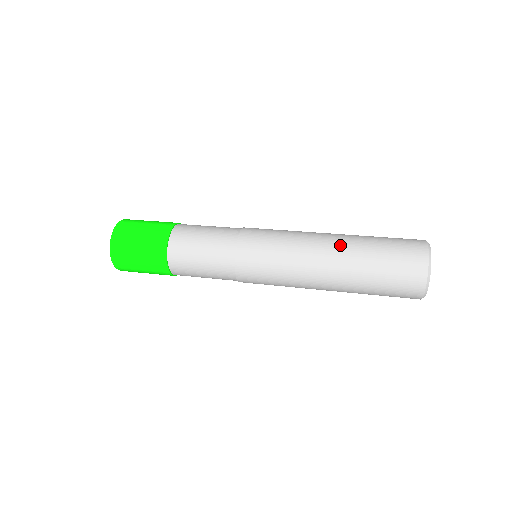
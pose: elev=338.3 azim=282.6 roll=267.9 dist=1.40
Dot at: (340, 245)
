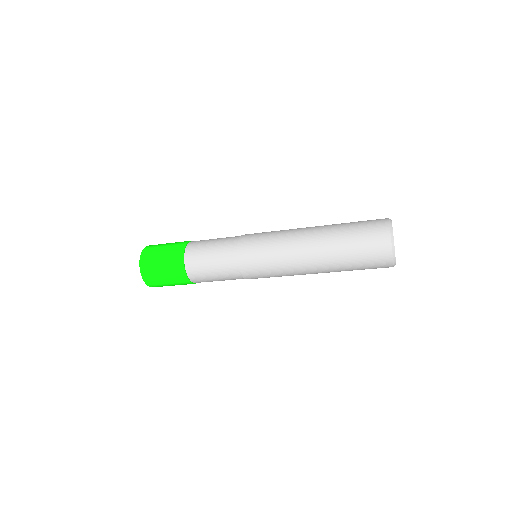
Dot at: occluded
